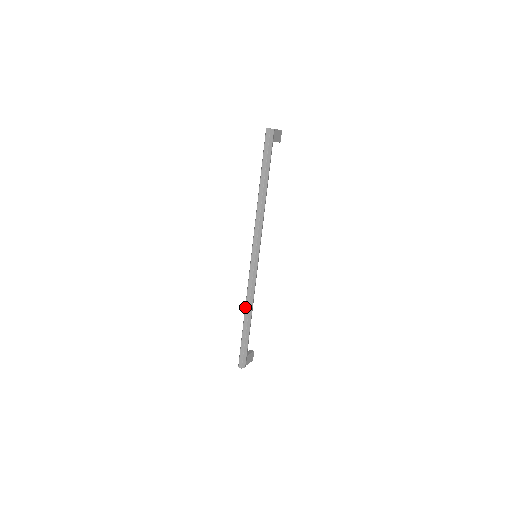
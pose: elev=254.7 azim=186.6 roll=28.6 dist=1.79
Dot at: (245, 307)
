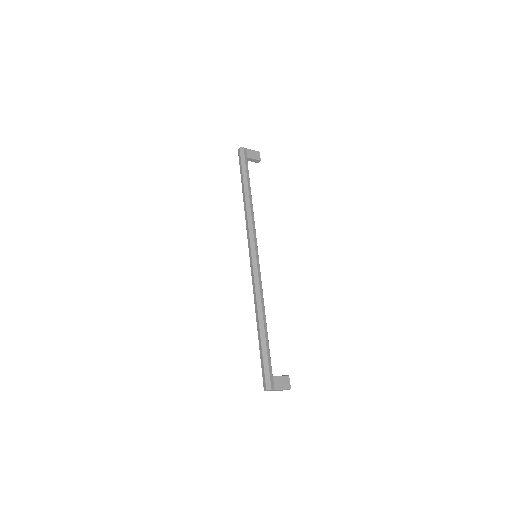
Dot at: (255, 311)
